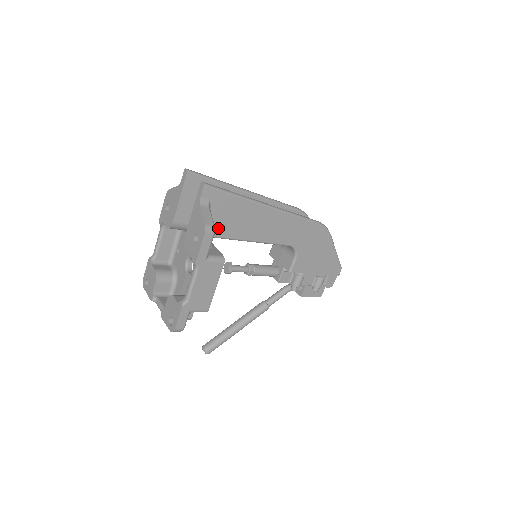
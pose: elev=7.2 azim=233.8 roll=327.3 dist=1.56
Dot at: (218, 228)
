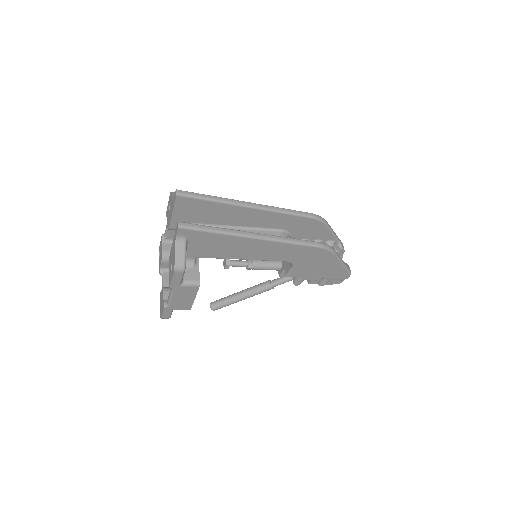
Dot at: (200, 252)
